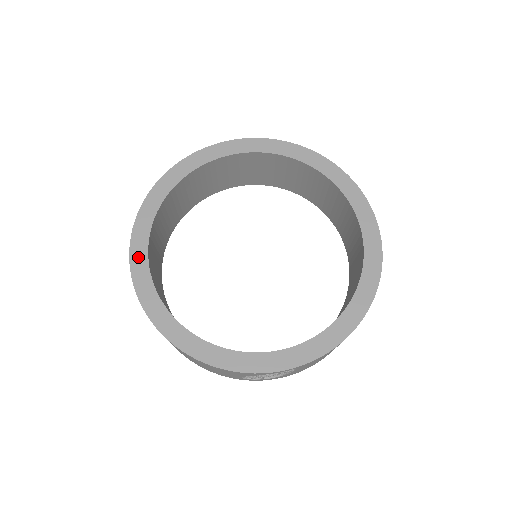
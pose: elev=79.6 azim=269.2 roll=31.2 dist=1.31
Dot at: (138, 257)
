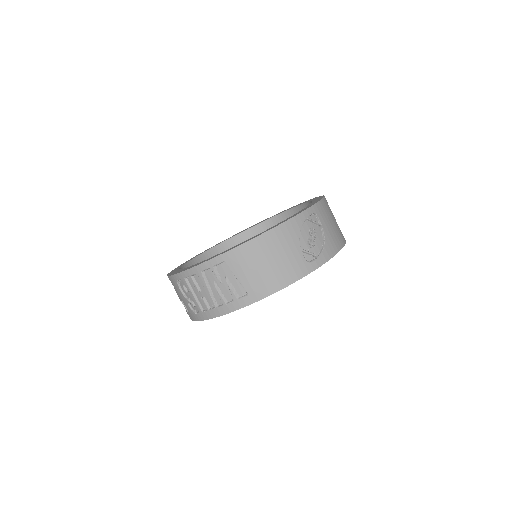
Dot at: occluded
